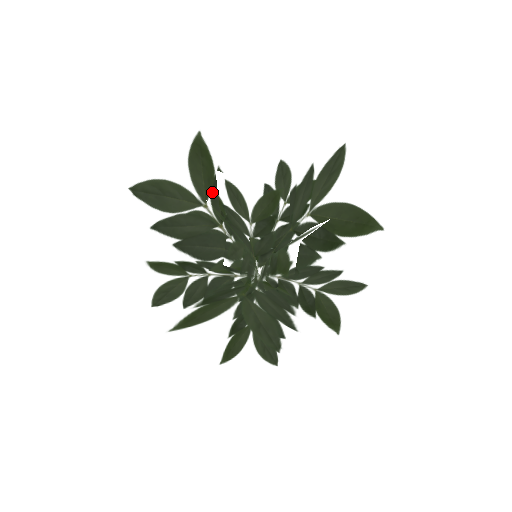
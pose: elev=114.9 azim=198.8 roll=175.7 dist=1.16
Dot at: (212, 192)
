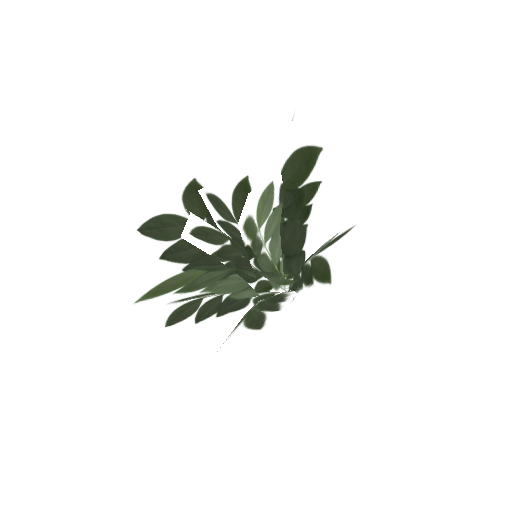
Dot at: (208, 216)
